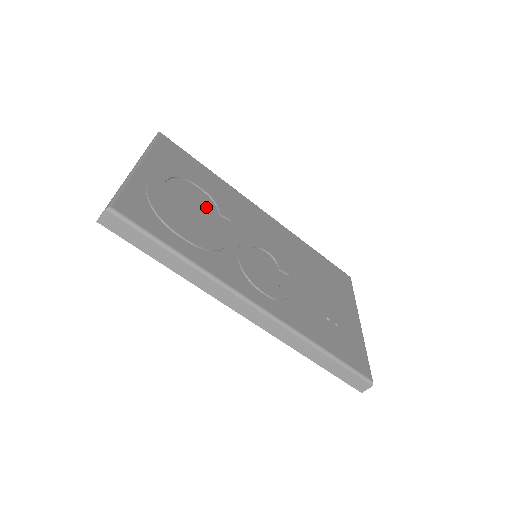
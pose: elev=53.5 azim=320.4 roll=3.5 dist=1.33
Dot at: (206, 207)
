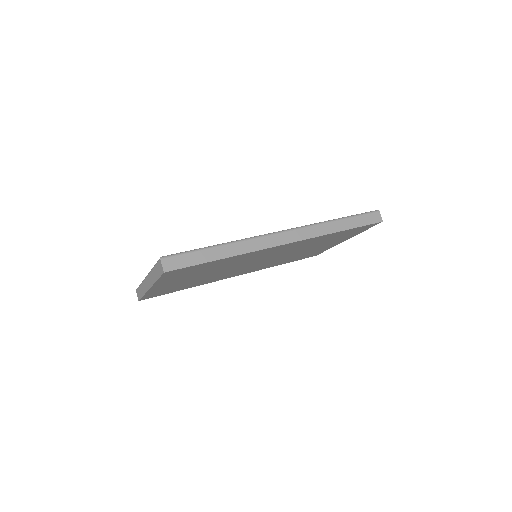
Dot at: occluded
